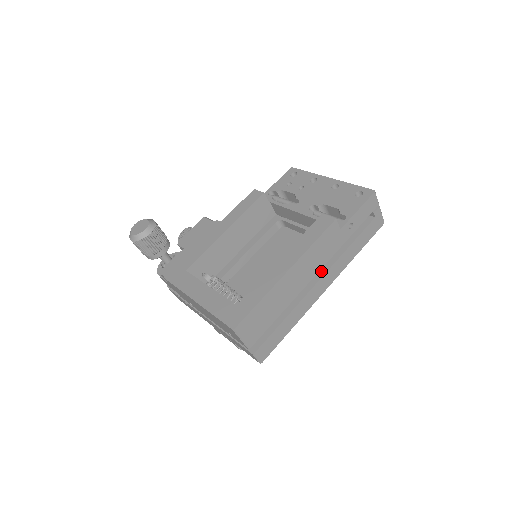
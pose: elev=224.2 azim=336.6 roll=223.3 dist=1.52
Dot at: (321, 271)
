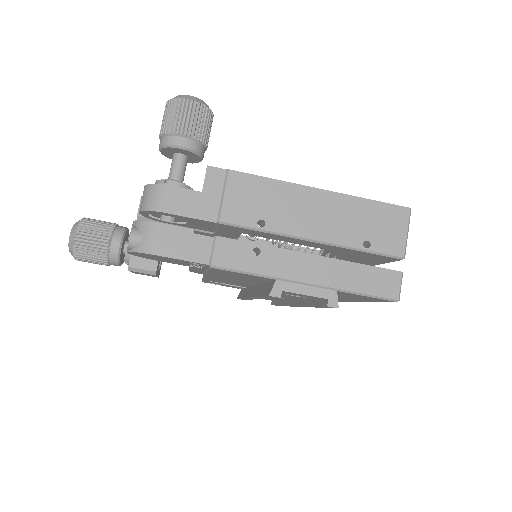
Dot at: occluded
